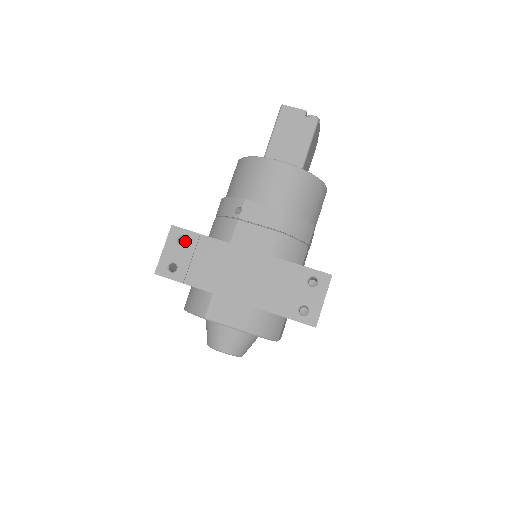
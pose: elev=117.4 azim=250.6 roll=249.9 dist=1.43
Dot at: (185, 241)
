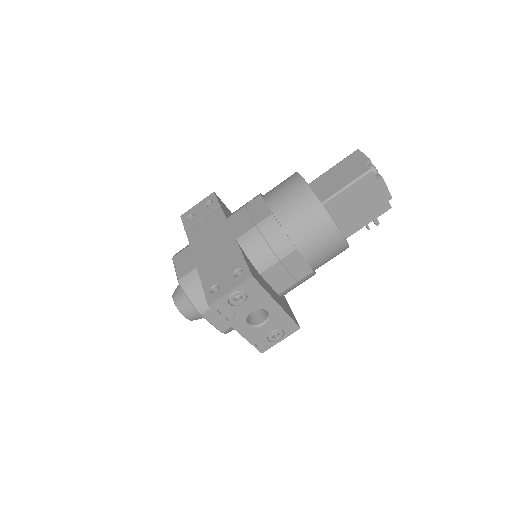
Dot at: occluded
